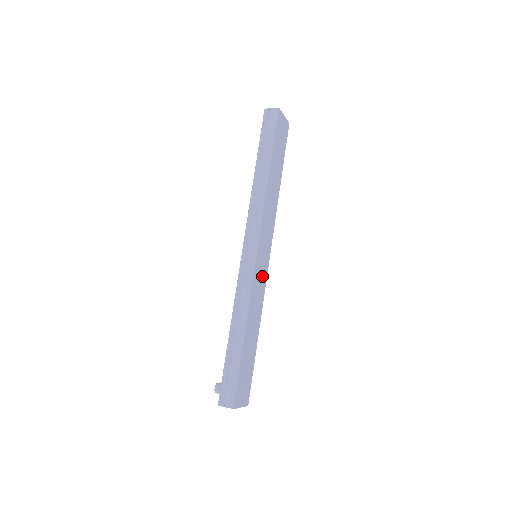
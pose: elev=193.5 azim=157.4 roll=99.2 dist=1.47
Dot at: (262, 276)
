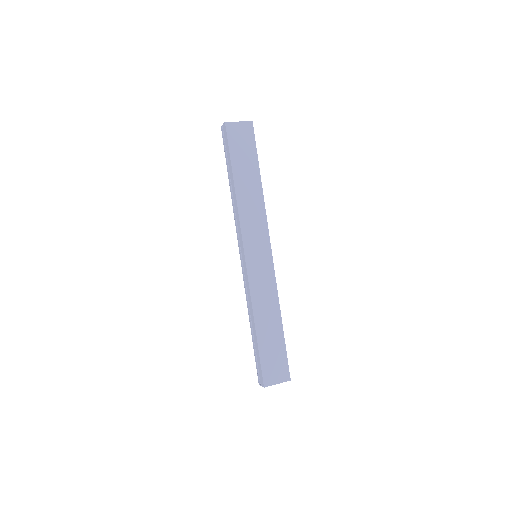
Dot at: (265, 272)
